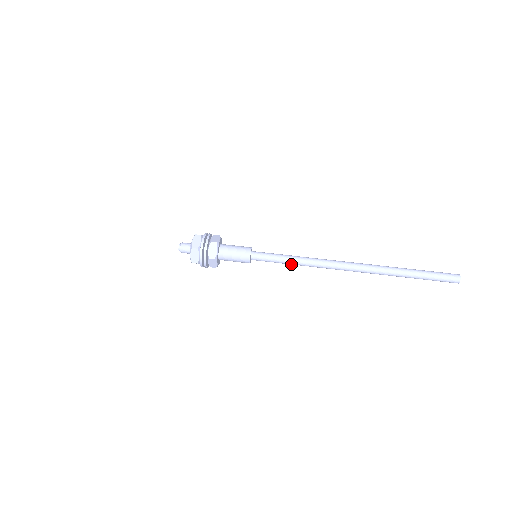
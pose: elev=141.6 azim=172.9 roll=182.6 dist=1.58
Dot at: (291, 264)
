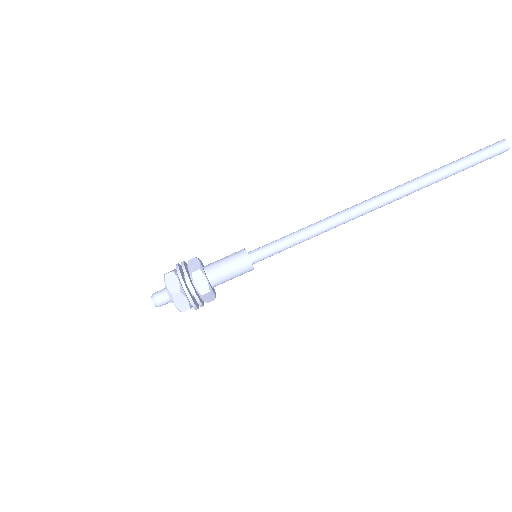
Dot at: occluded
